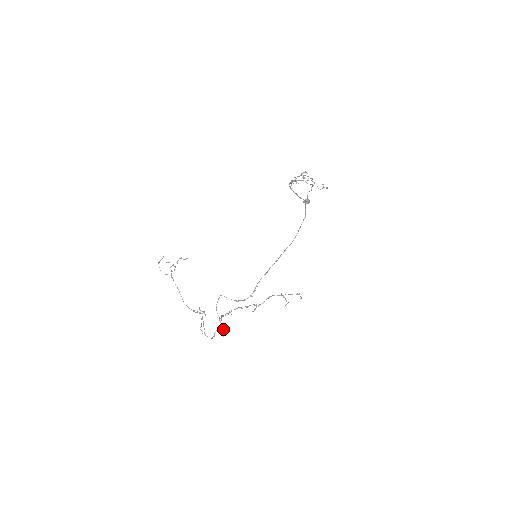
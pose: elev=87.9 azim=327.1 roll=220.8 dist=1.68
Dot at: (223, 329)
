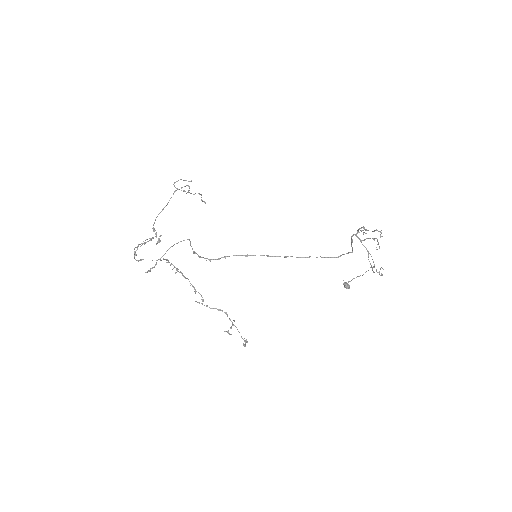
Dot at: (154, 267)
